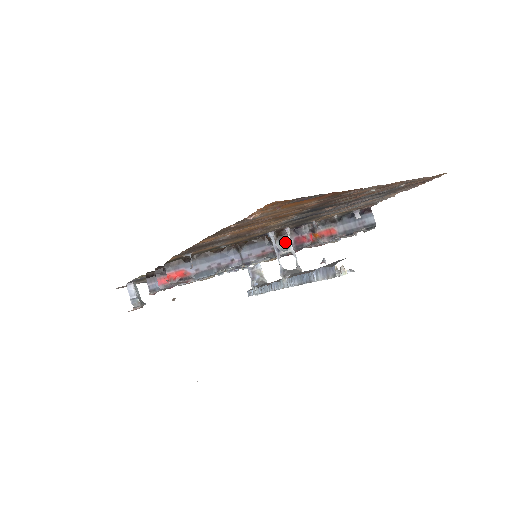
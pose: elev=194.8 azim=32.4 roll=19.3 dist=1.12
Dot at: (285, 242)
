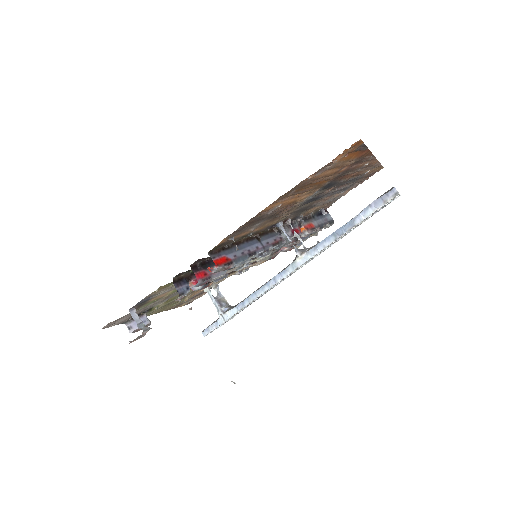
Dot at: occluded
